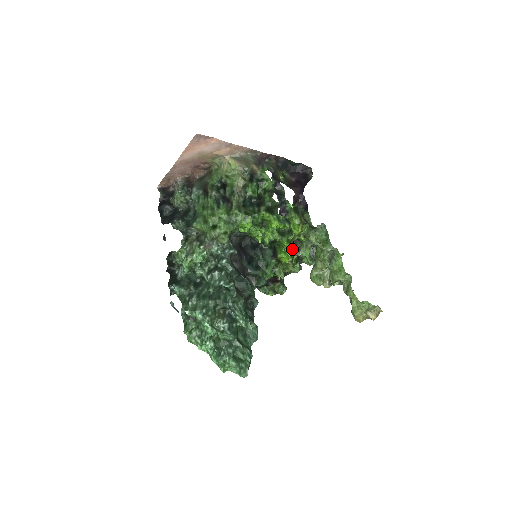
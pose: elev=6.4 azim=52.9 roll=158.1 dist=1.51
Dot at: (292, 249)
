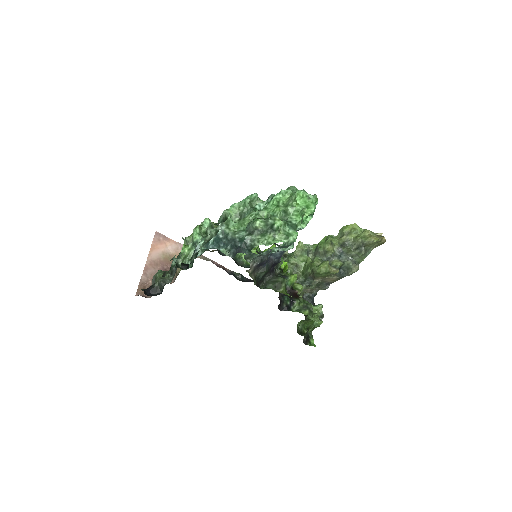
Dot at: occluded
